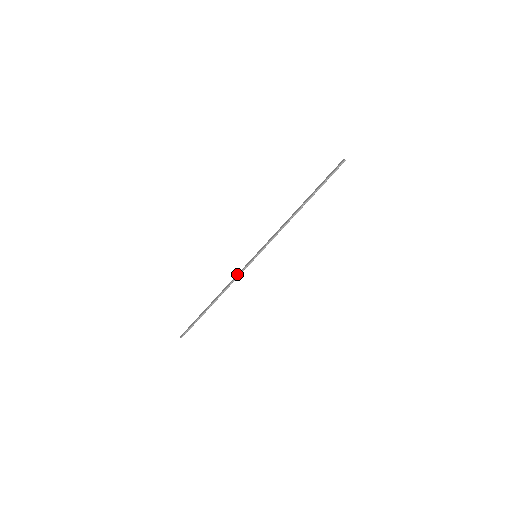
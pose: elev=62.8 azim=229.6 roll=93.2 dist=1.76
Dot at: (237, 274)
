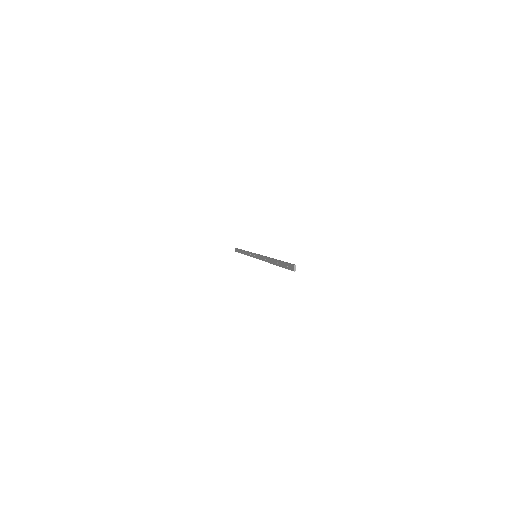
Dot at: (249, 253)
